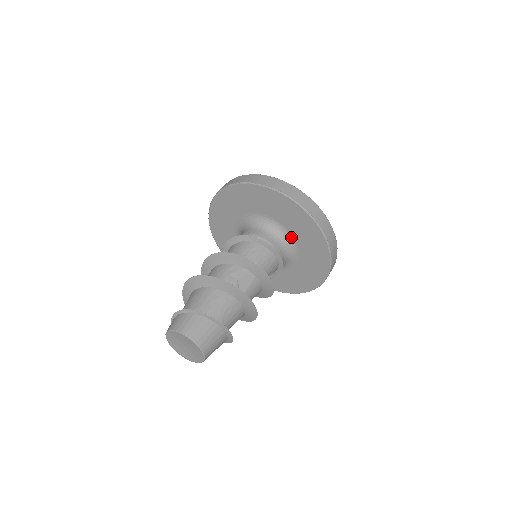
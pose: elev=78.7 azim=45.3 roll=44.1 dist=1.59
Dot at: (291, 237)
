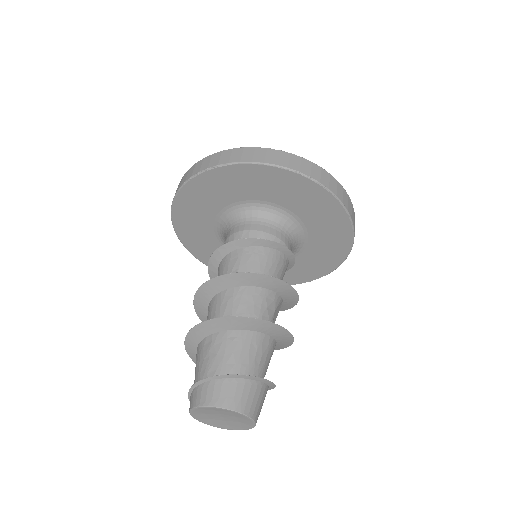
Dot at: (304, 243)
